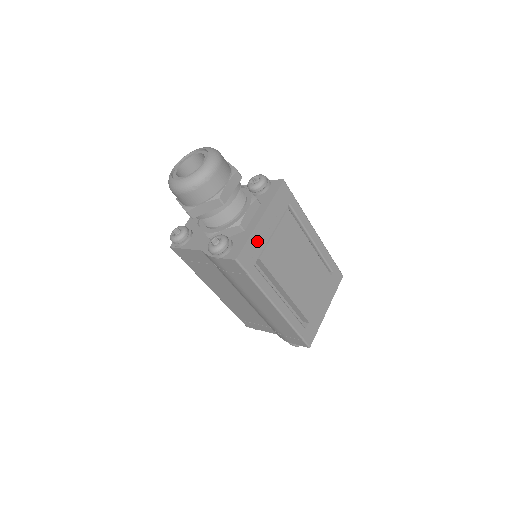
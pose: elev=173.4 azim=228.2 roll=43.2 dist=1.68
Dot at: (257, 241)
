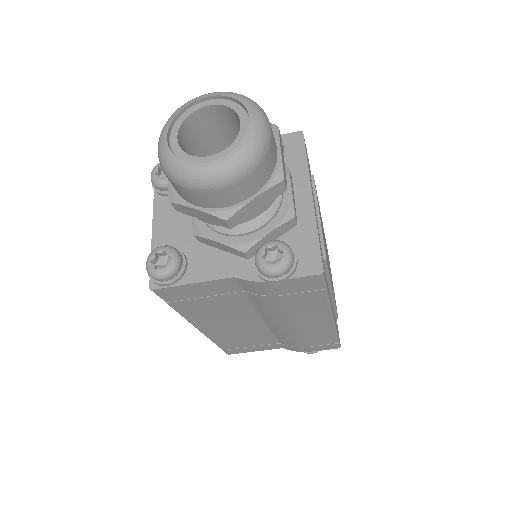
Dot at: occluded
